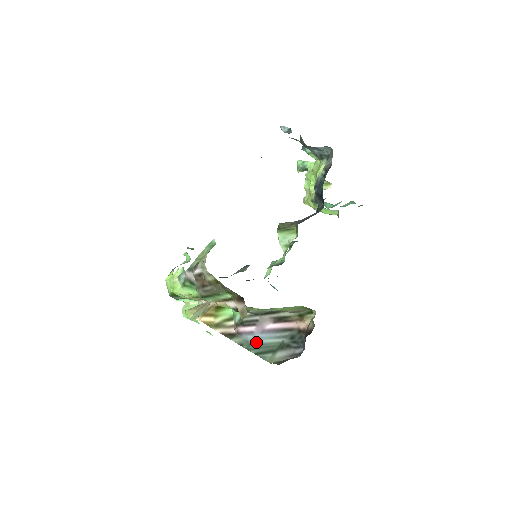
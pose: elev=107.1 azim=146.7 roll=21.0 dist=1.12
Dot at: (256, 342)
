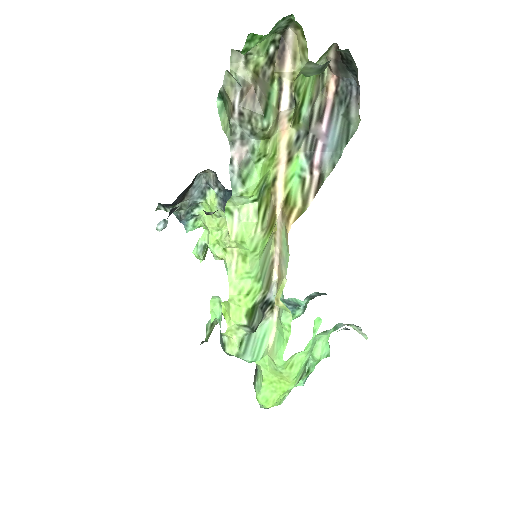
Dot at: (335, 144)
